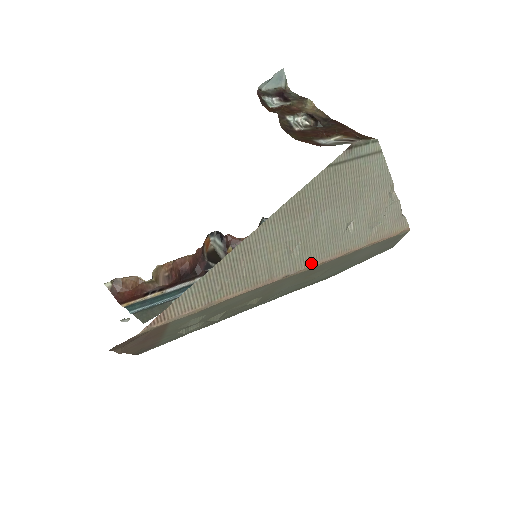
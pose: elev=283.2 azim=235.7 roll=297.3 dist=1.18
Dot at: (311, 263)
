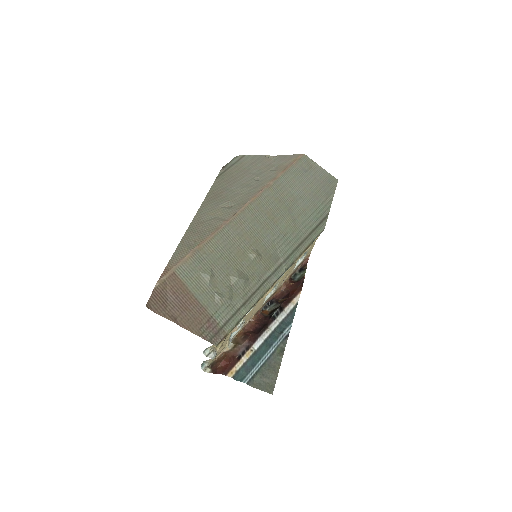
Dot at: (247, 201)
